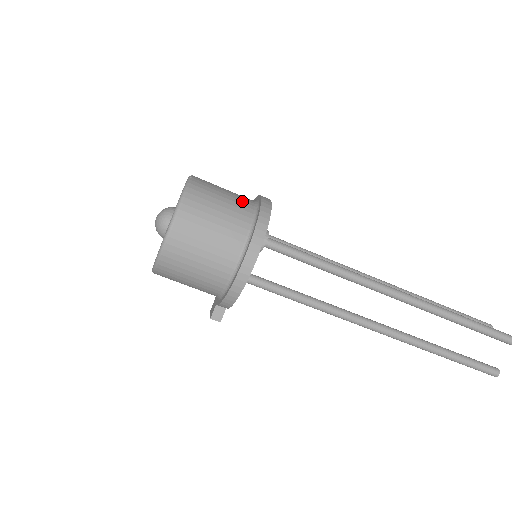
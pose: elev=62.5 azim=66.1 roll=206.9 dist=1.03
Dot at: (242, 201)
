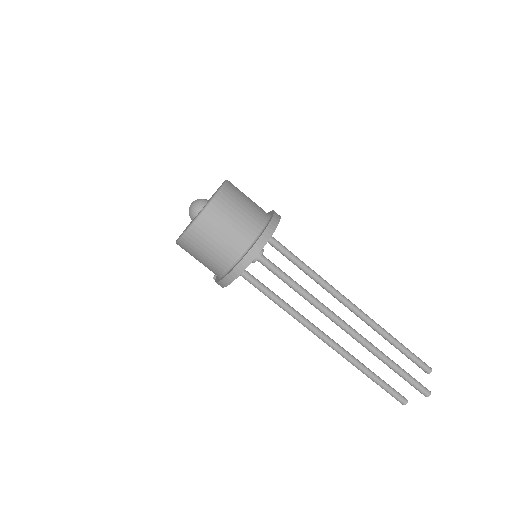
Dot at: (249, 227)
